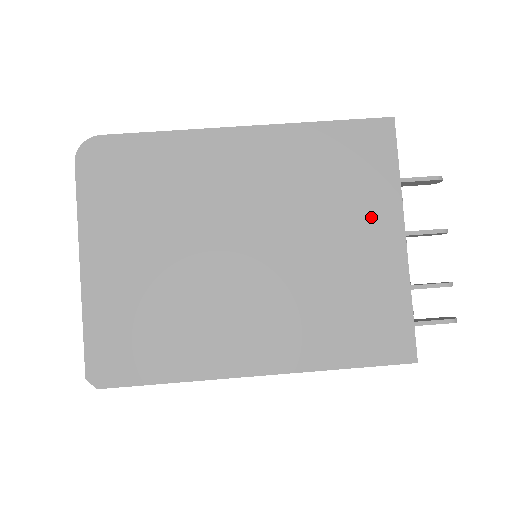
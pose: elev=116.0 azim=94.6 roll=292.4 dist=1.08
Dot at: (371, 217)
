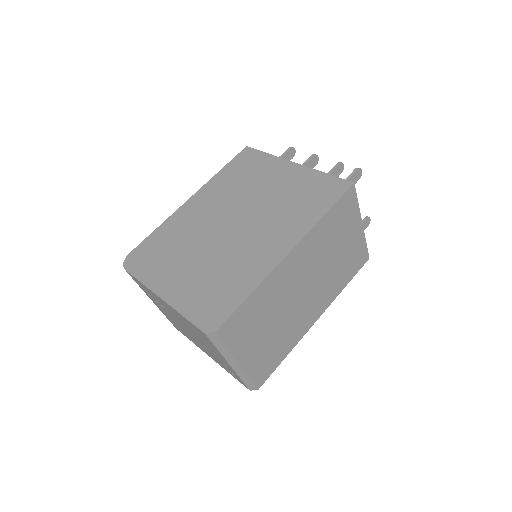
Dot at: (273, 171)
